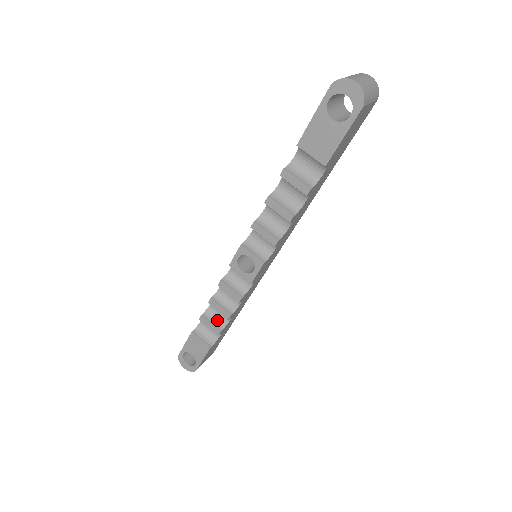
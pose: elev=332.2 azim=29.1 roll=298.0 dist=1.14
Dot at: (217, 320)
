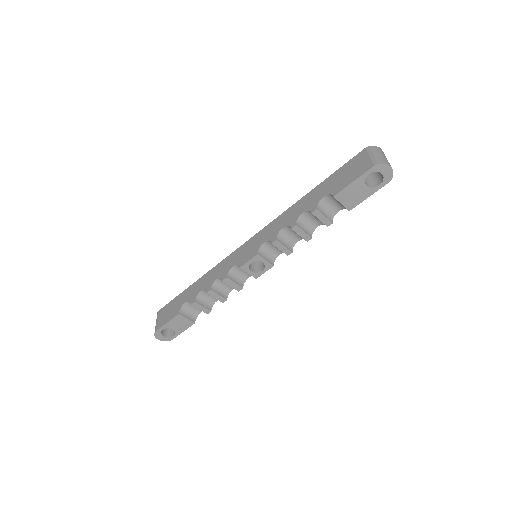
Dot at: (206, 302)
